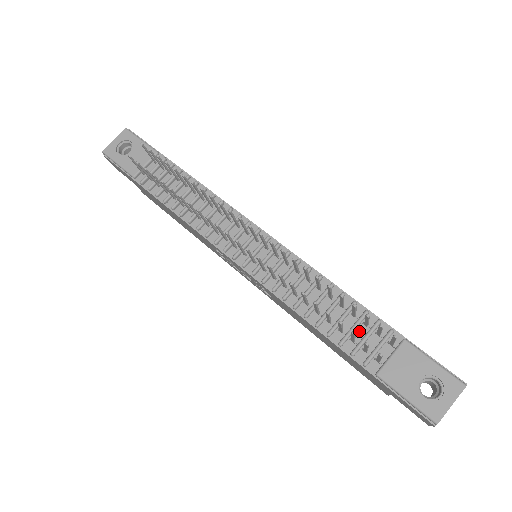
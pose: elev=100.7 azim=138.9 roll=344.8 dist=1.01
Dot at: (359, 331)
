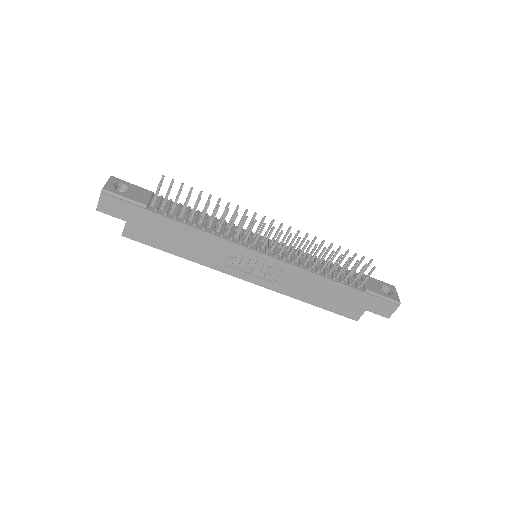
Dot at: (343, 275)
